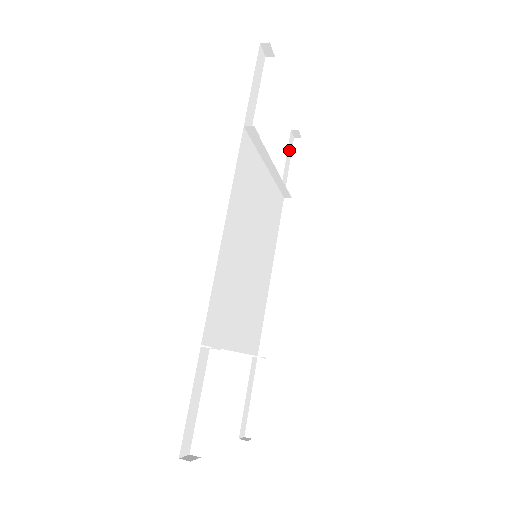
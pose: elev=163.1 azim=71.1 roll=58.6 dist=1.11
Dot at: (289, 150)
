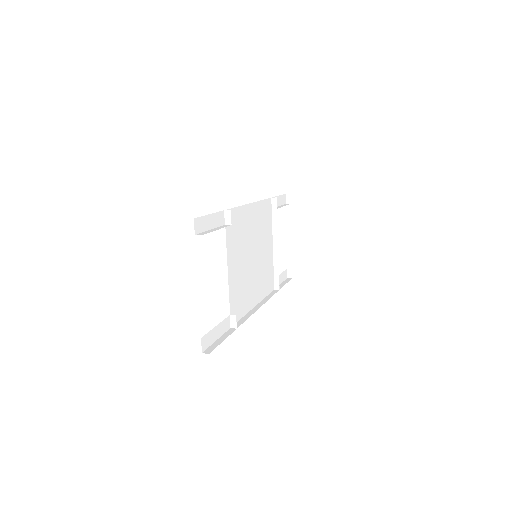
Dot at: (283, 276)
